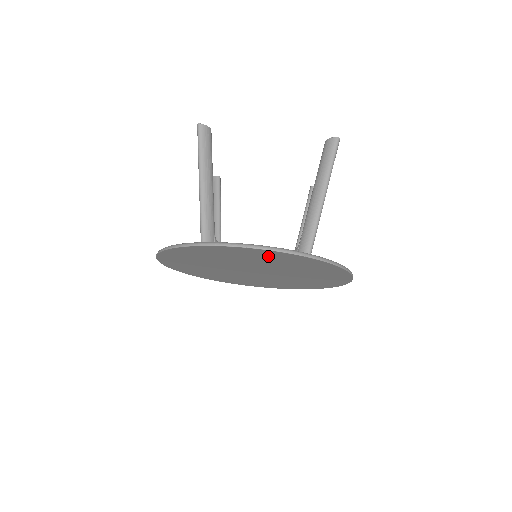
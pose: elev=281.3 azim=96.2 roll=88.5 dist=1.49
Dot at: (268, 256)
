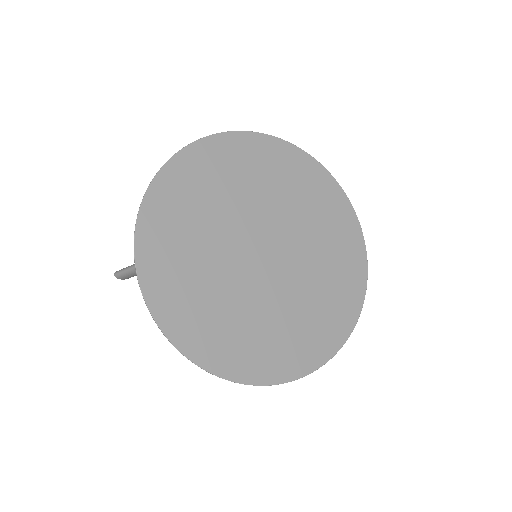
Dot at: (206, 169)
